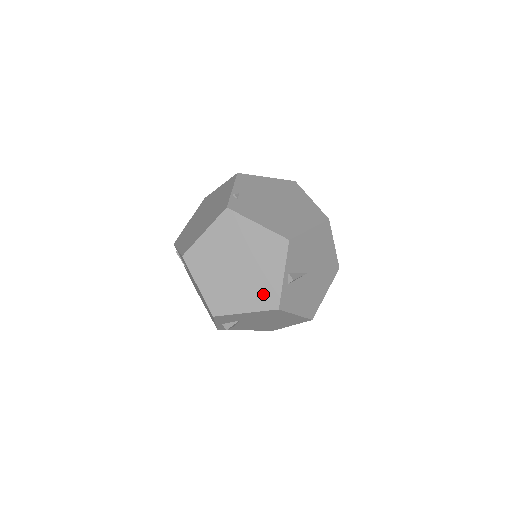
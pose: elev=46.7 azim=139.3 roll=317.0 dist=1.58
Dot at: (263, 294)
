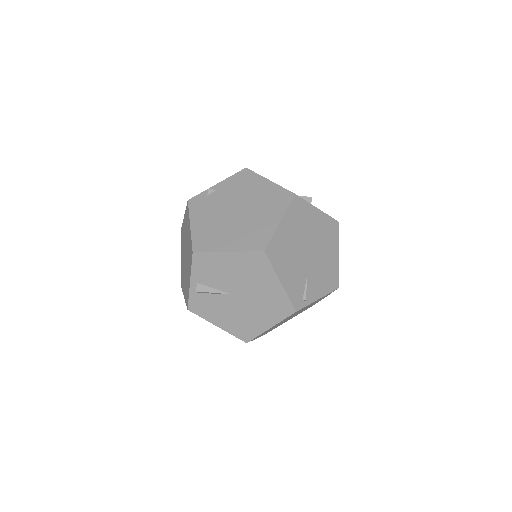
Dot at: (187, 290)
